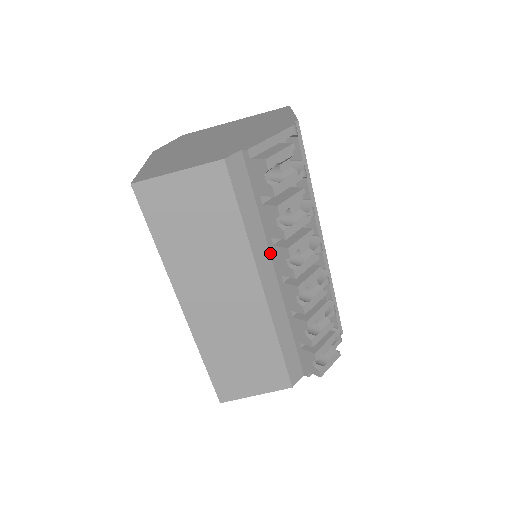
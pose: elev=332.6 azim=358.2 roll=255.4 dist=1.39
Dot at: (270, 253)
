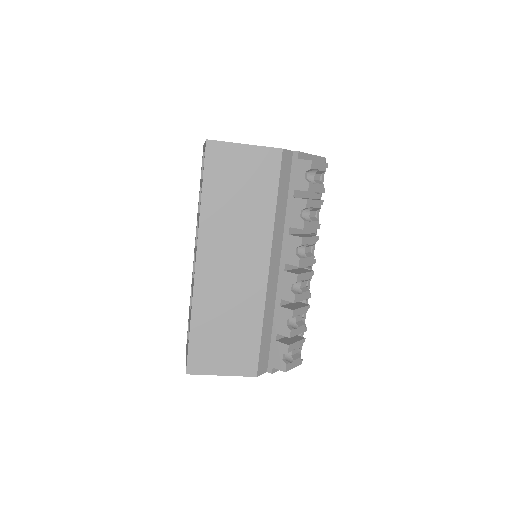
Dot at: (282, 242)
